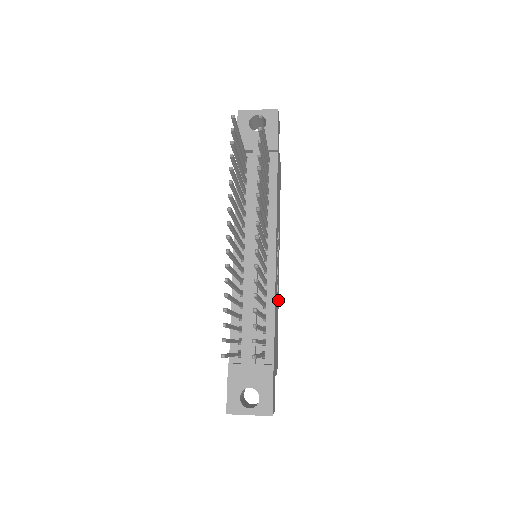
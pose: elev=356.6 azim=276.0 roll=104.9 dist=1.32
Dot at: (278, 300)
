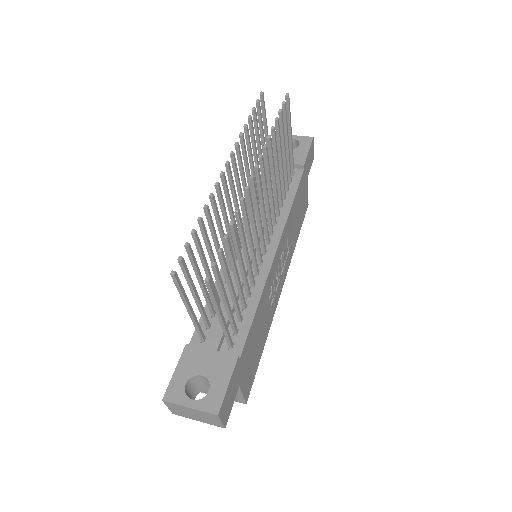
Dot at: (271, 322)
